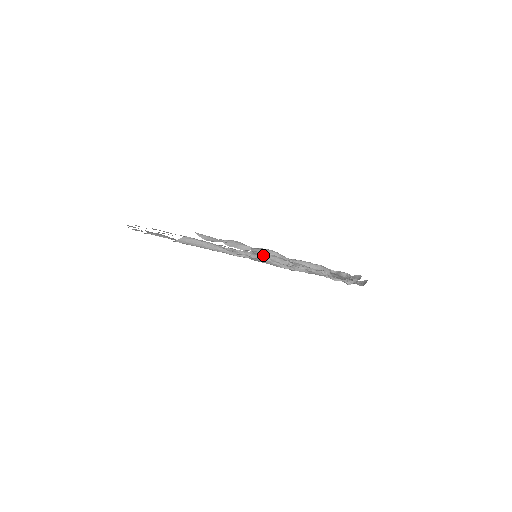
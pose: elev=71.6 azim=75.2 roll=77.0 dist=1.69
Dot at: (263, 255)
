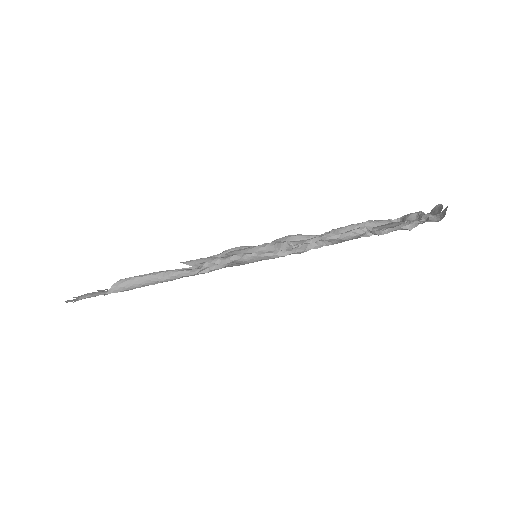
Dot at: (245, 251)
